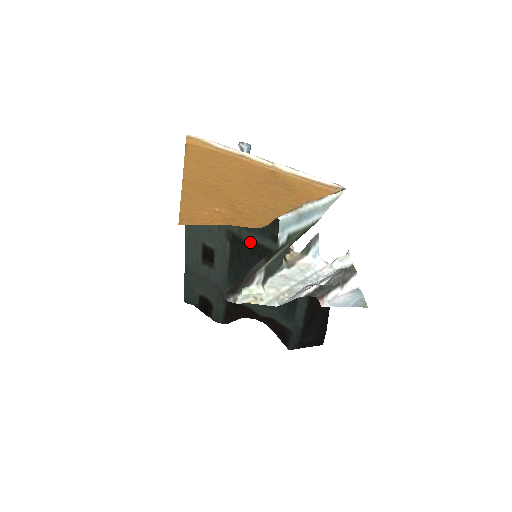
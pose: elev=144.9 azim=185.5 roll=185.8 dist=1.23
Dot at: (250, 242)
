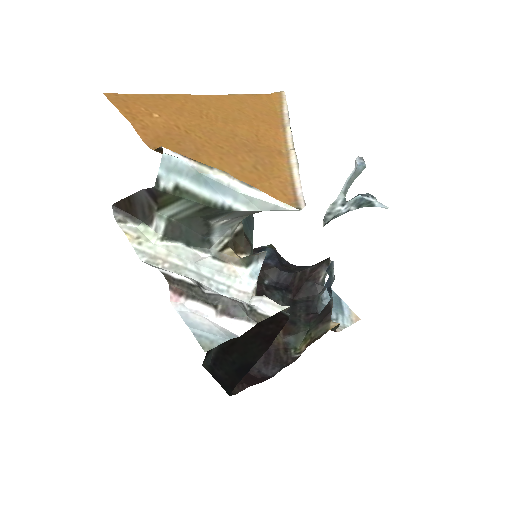
Dot at: occluded
